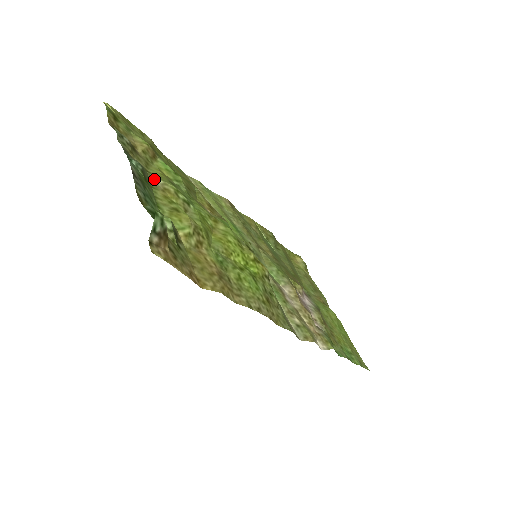
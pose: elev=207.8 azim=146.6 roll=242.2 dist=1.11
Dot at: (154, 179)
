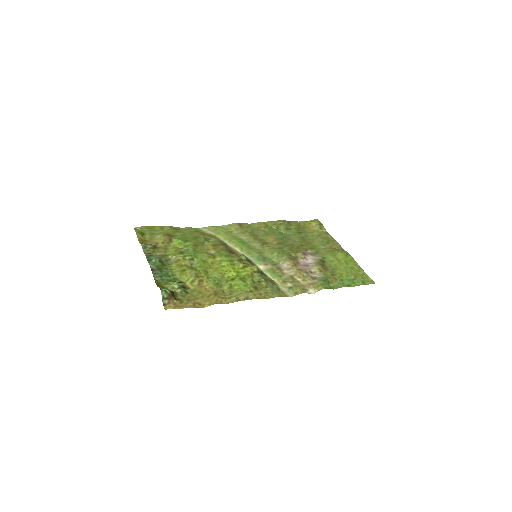
Dot at: (170, 258)
